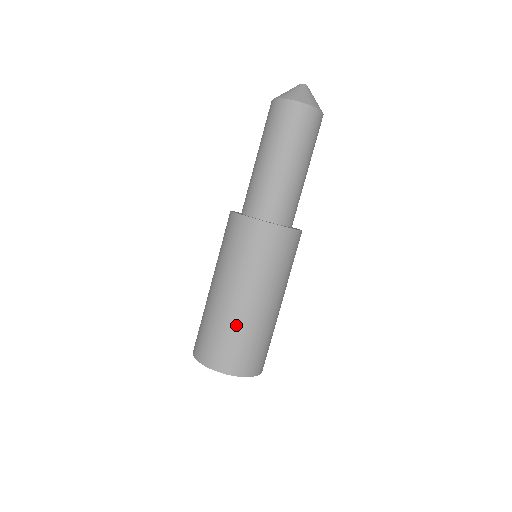
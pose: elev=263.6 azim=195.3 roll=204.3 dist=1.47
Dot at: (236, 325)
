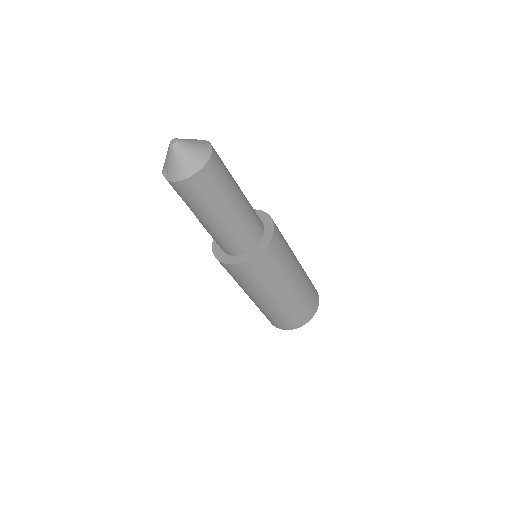
Dot at: (301, 295)
